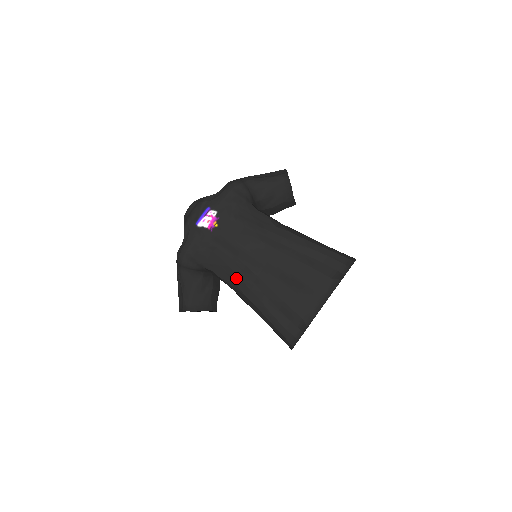
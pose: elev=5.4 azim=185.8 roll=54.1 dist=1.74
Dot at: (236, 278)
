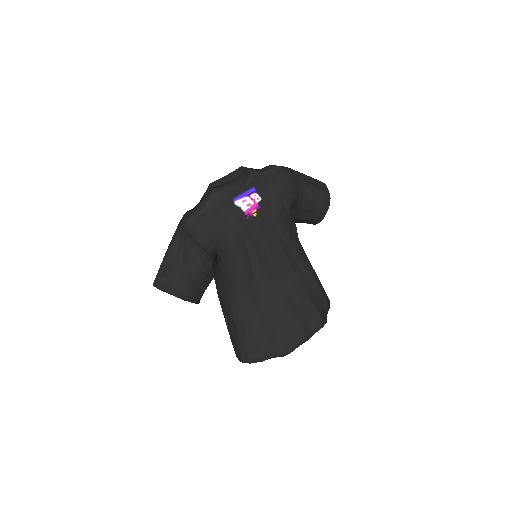
Dot at: (244, 281)
